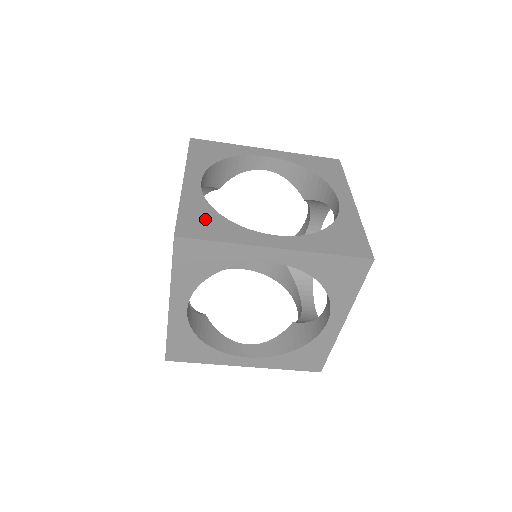
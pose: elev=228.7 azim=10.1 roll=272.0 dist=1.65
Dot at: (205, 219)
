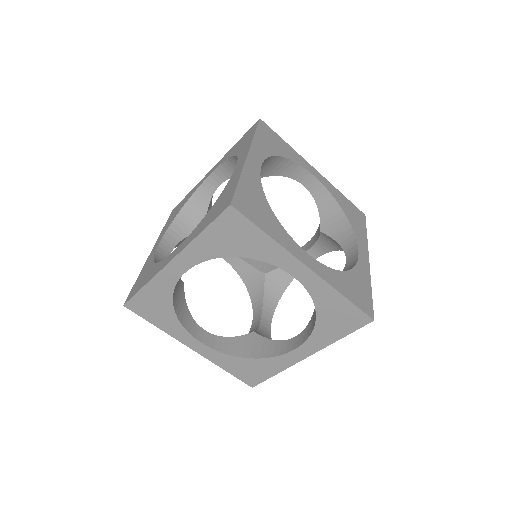
Dot at: (145, 275)
